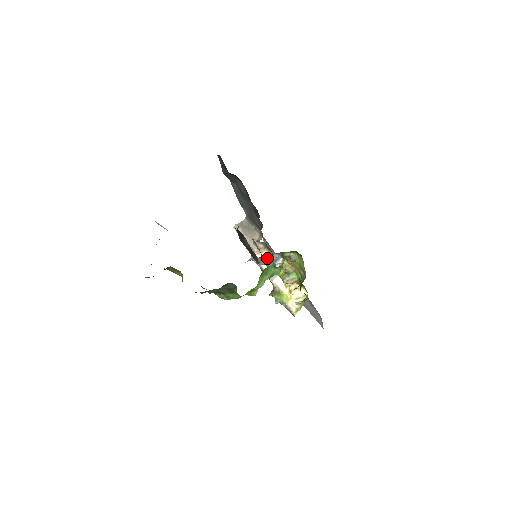
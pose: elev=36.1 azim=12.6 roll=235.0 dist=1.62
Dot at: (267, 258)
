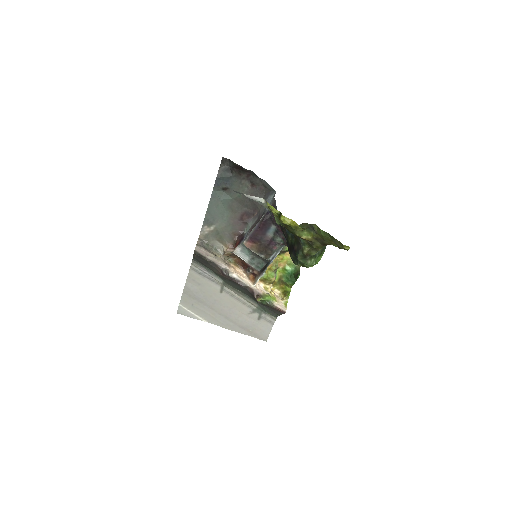
Dot at: (281, 247)
